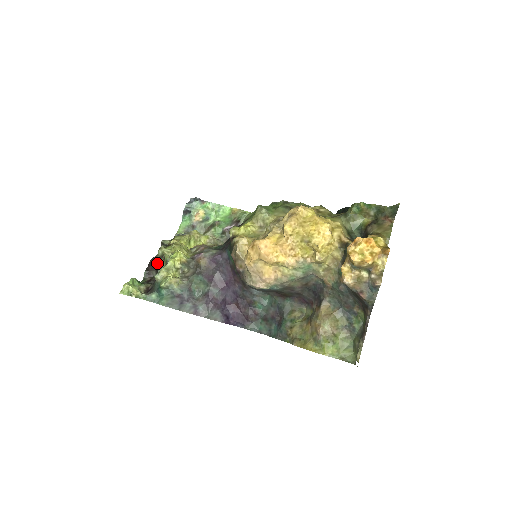
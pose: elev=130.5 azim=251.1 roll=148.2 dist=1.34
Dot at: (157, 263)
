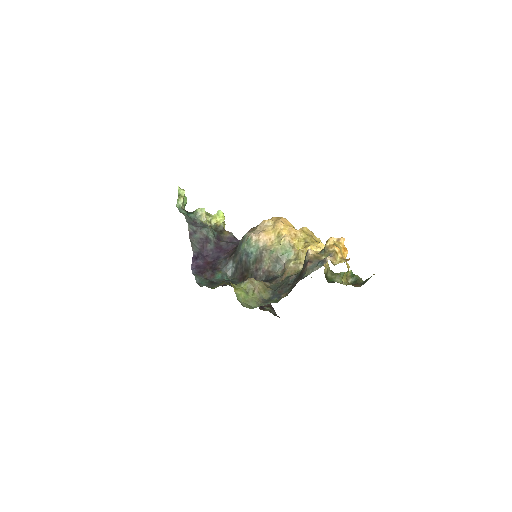
Dot at: occluded
